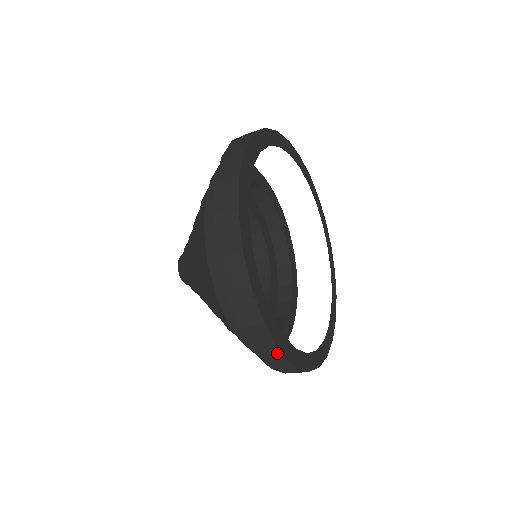
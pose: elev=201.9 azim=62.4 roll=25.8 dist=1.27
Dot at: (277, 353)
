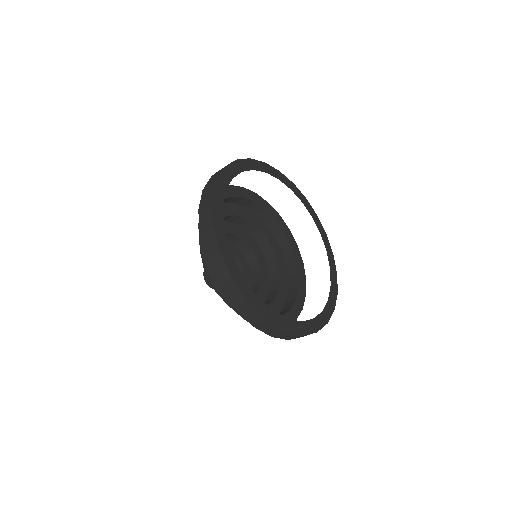
Dot at: (211, 229)
